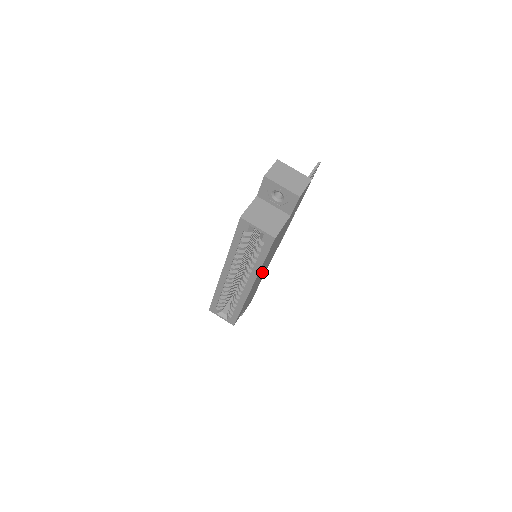
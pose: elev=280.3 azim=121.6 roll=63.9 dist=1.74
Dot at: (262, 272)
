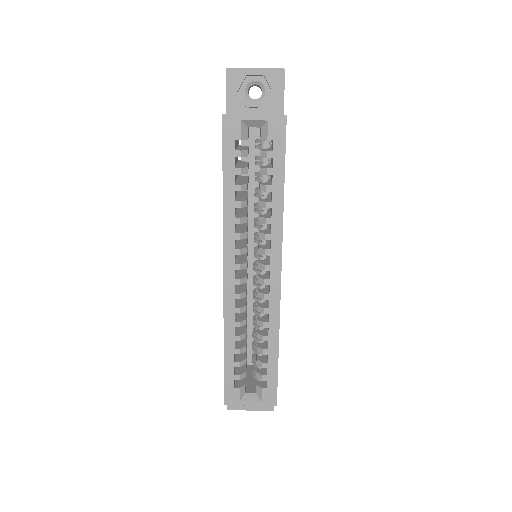
Dot at: occluded
